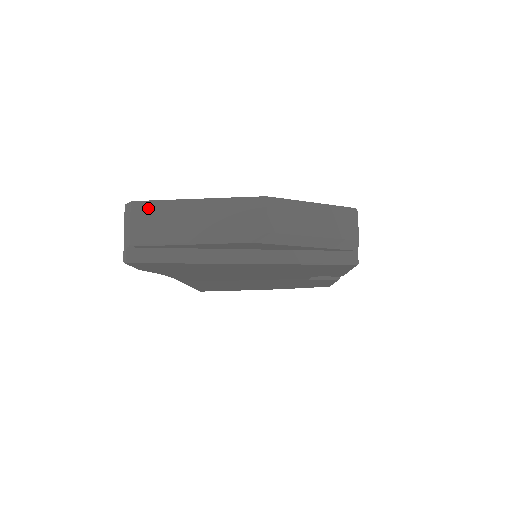
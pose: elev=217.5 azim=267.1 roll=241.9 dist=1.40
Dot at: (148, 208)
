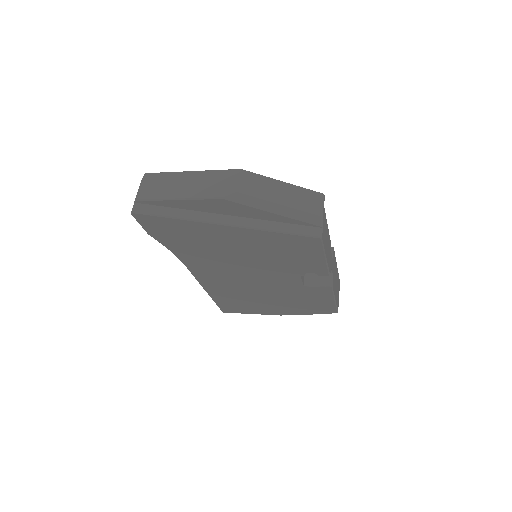
Dot at: (156, 177)
